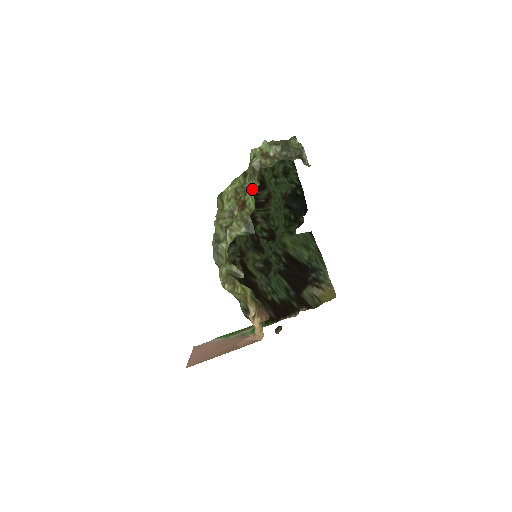
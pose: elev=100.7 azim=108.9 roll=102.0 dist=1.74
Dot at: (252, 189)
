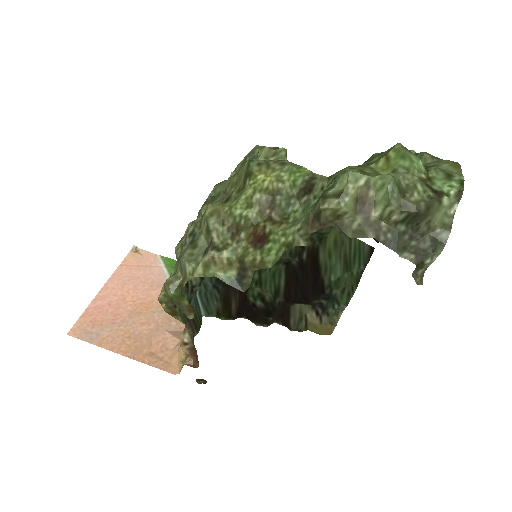
Dot at: (290, 238)
